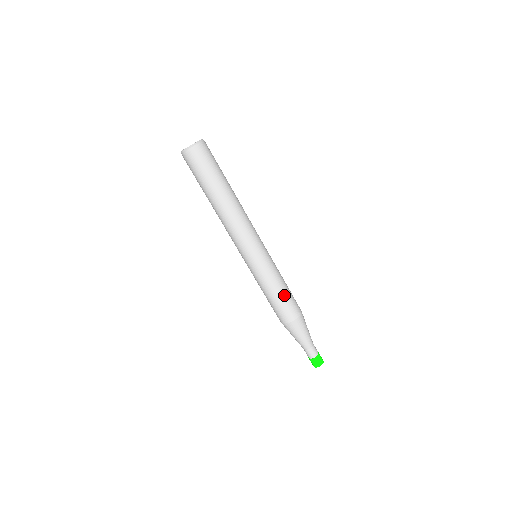
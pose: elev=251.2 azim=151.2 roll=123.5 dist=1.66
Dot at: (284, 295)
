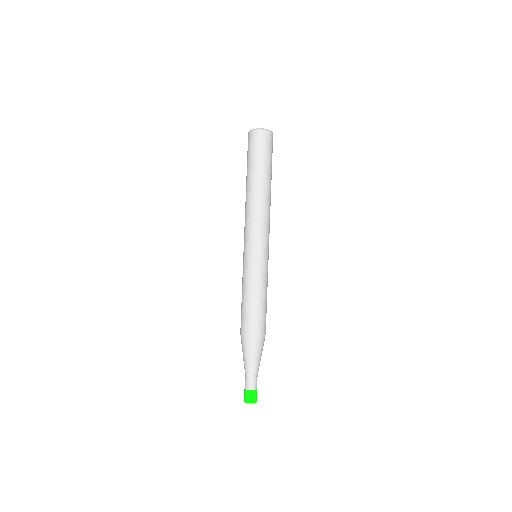
Dot at: occluded
